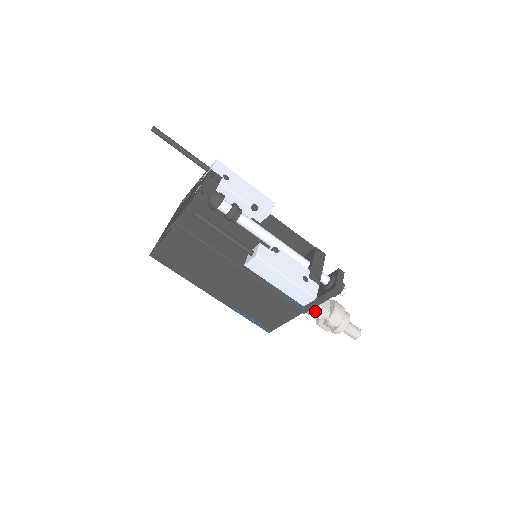
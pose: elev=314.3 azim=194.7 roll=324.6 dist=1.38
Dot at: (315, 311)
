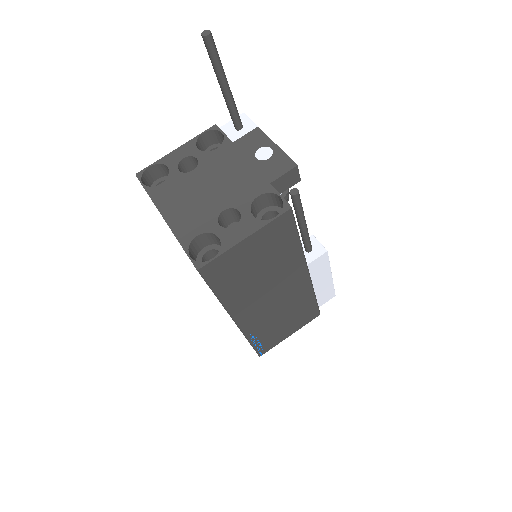
Dot at: occluded
